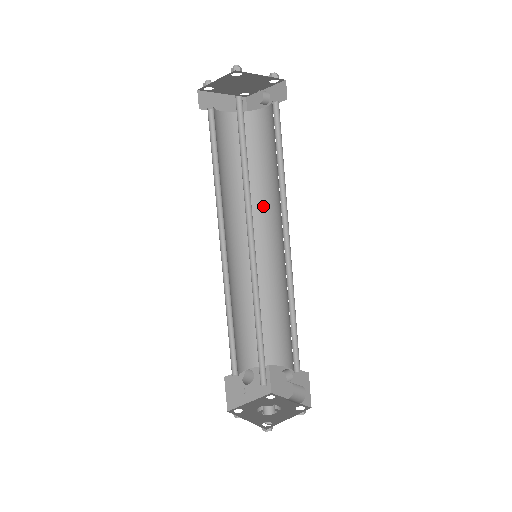
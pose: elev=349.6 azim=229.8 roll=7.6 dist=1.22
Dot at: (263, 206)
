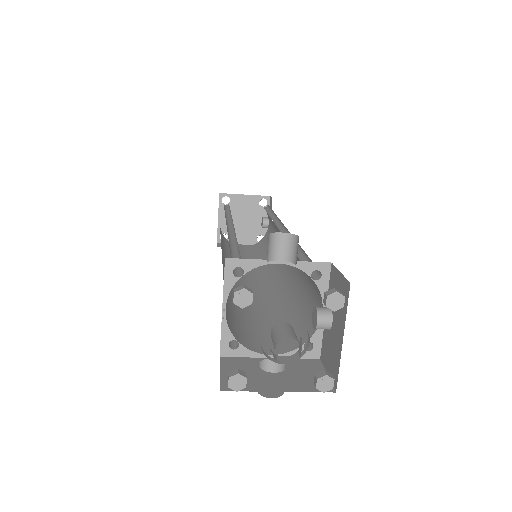
Dot at: occluded
